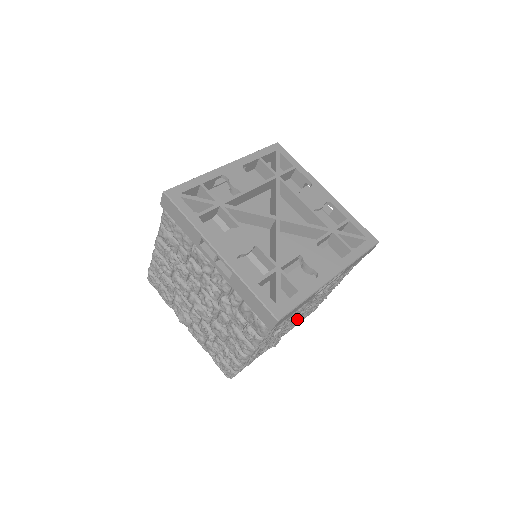
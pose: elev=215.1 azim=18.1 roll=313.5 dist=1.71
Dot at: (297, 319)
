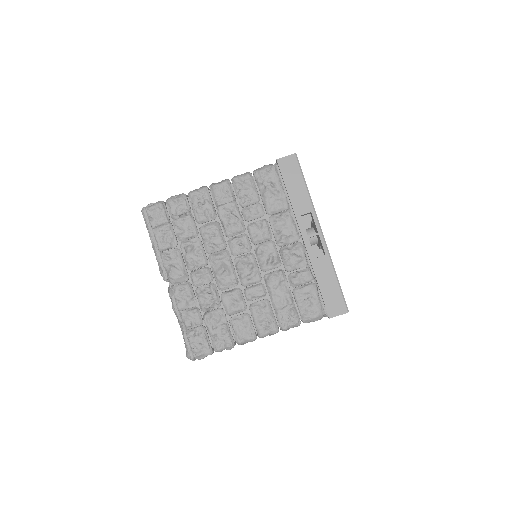
Dot at: (228, 267)
